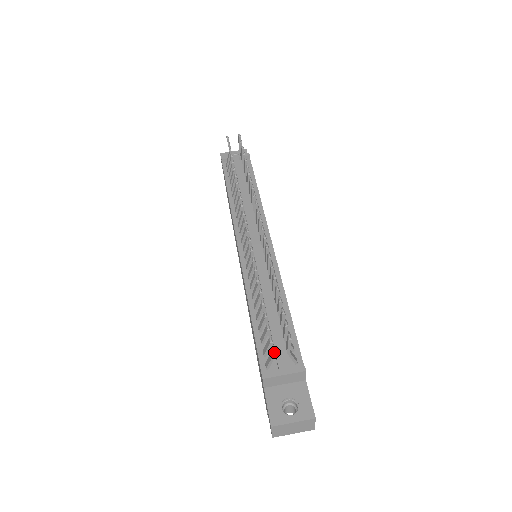
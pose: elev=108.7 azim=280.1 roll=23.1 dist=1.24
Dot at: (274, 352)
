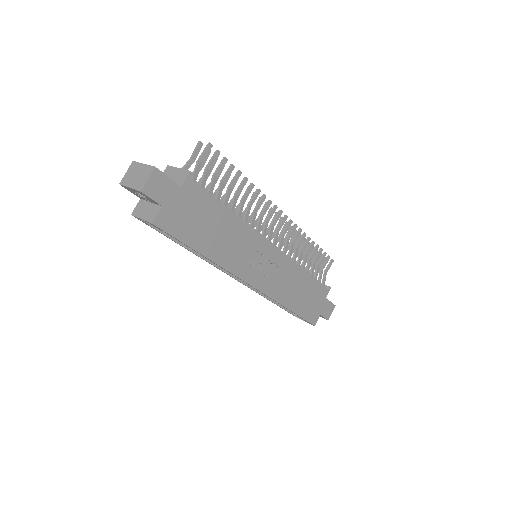
Dot at: (193, 155)
